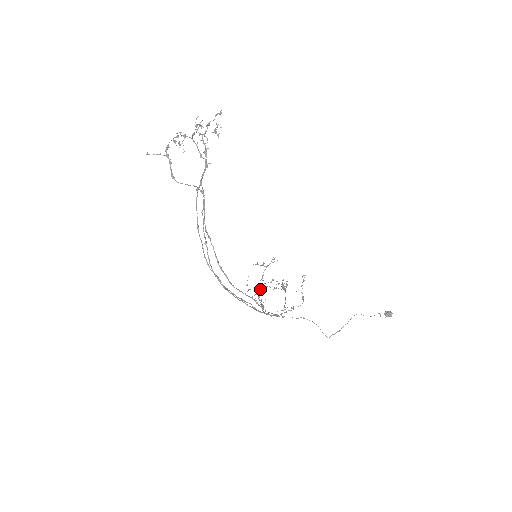
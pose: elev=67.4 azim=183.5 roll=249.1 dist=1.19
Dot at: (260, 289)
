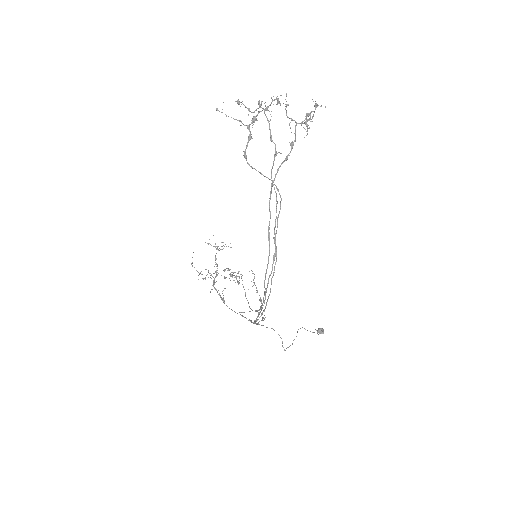
Dot at: (215, 276)
